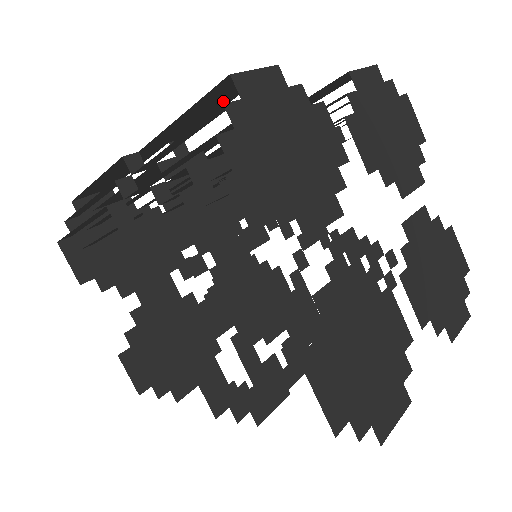
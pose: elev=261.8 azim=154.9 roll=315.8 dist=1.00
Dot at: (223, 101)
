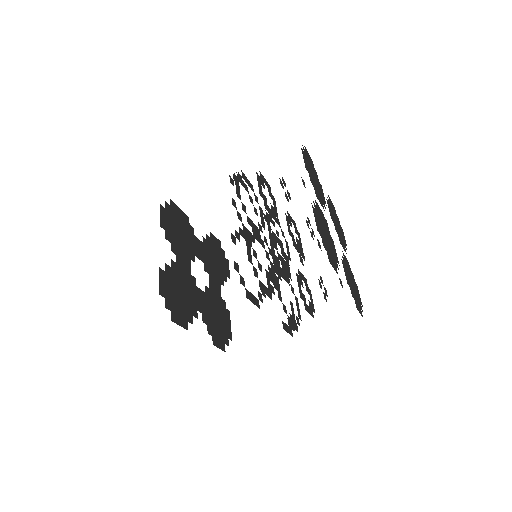
Dot at: occluded
